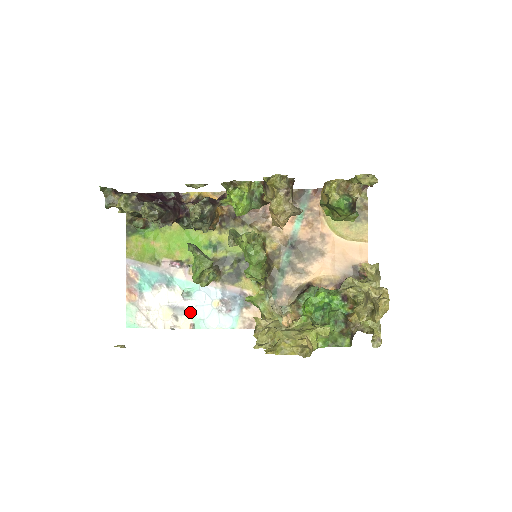
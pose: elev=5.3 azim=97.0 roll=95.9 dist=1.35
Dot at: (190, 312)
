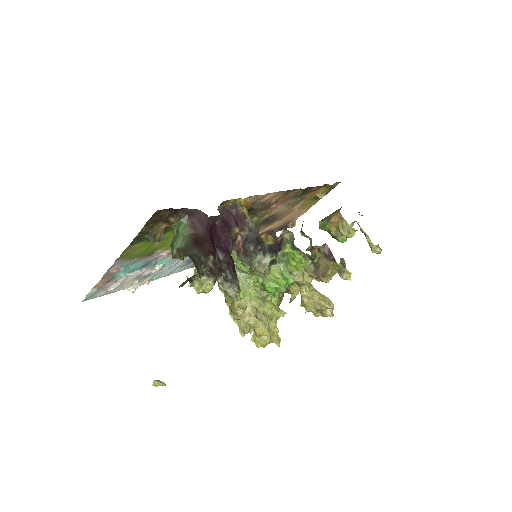
Dot at: (154, 274)
